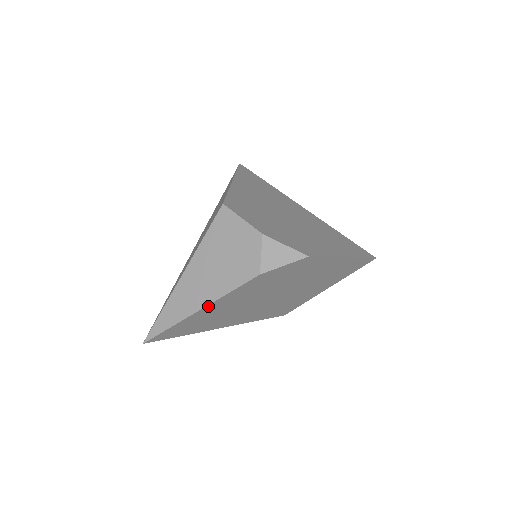
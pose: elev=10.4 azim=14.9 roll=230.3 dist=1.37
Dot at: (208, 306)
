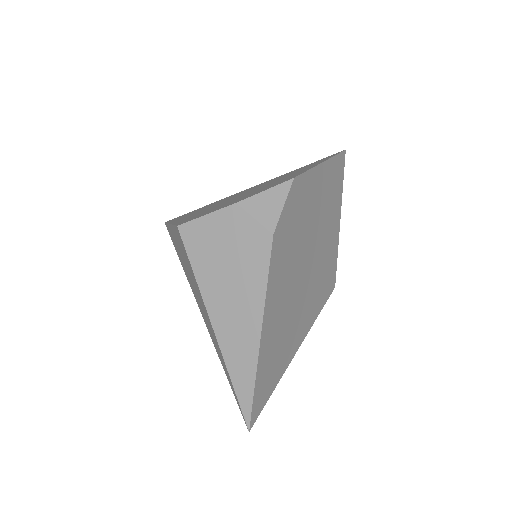
Dot at: (264, 321)
